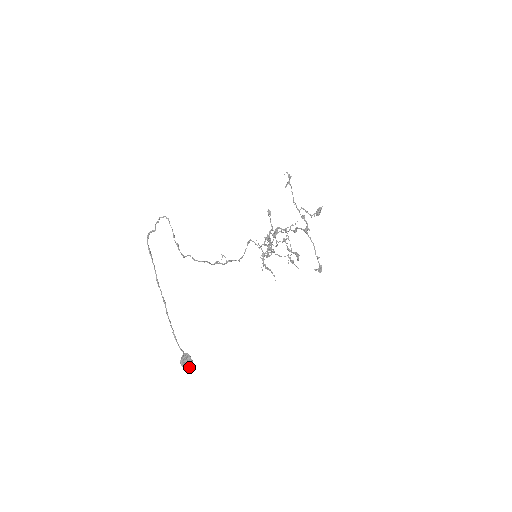
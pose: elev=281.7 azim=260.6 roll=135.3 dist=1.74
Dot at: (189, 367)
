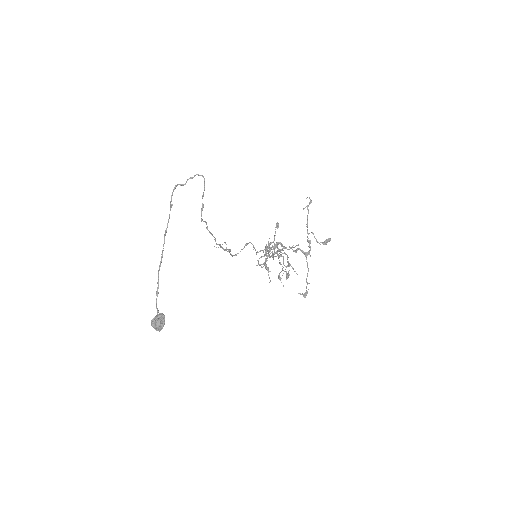
Dot at: (157, 330)
